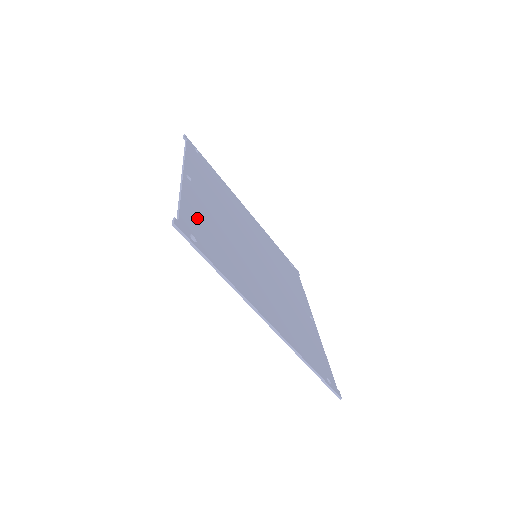
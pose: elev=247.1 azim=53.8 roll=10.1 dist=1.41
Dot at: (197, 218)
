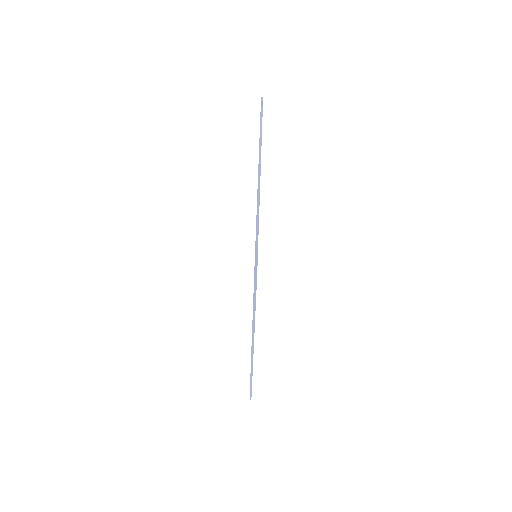
Dot at: occluded
